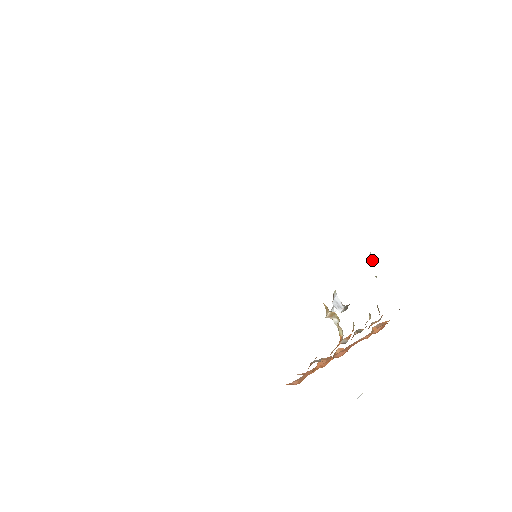
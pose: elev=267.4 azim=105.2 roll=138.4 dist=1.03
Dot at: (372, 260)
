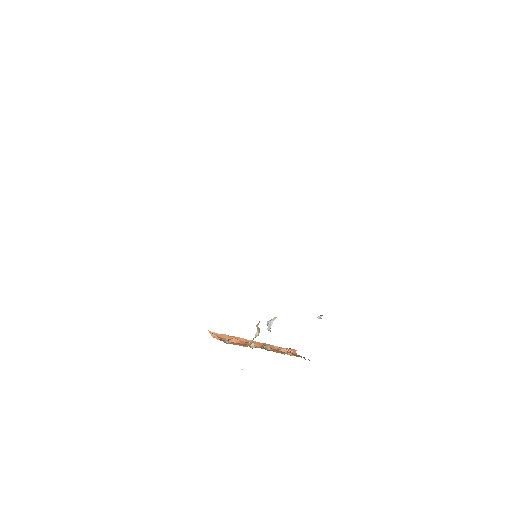
Dot at: occluded
